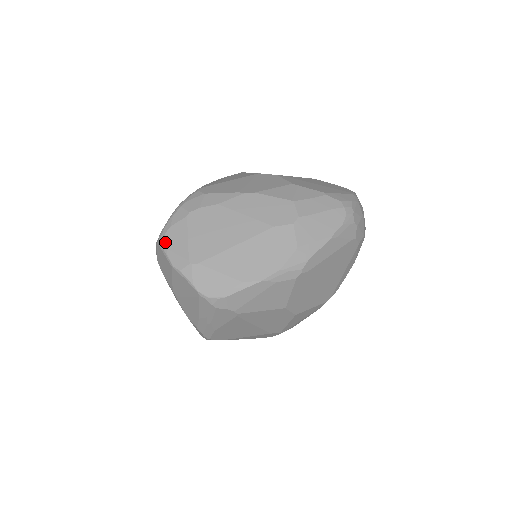
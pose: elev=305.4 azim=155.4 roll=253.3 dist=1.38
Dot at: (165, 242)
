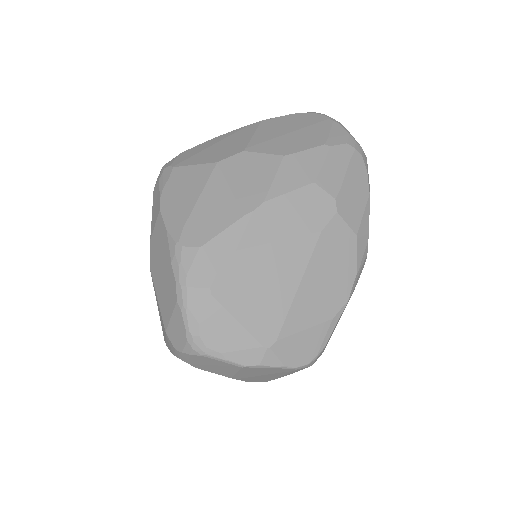
Dot at: (209, 347)
